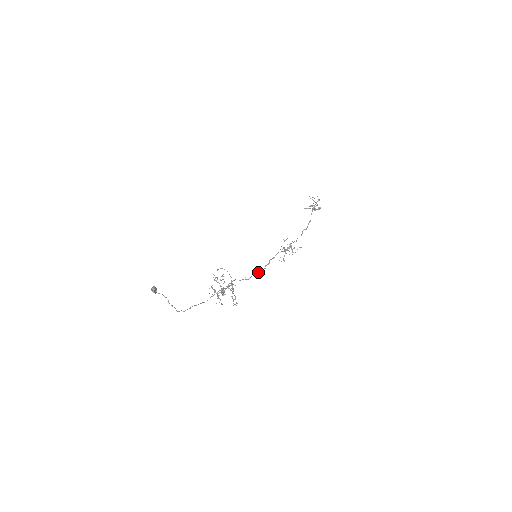
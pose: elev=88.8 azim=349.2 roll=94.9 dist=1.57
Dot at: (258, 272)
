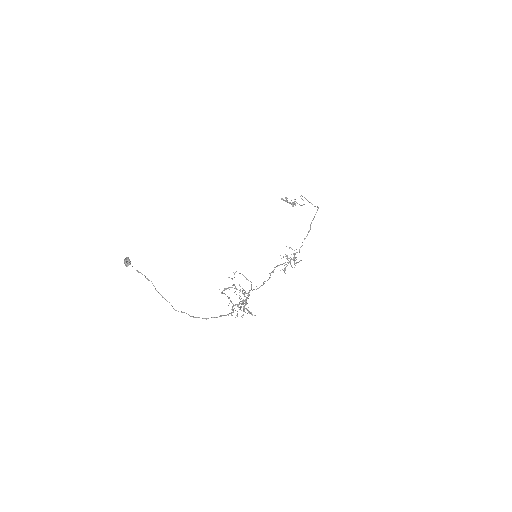
Dot at: (264, 281)
